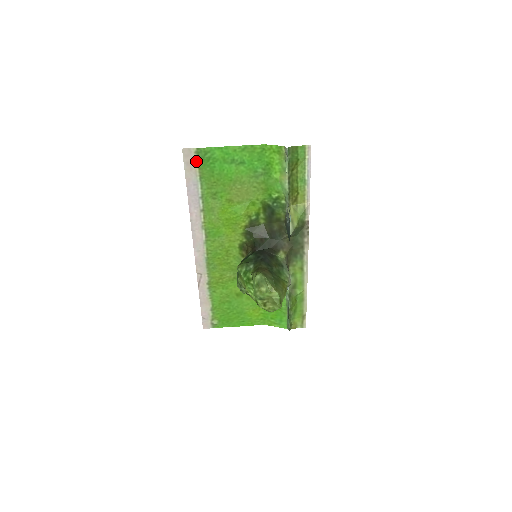
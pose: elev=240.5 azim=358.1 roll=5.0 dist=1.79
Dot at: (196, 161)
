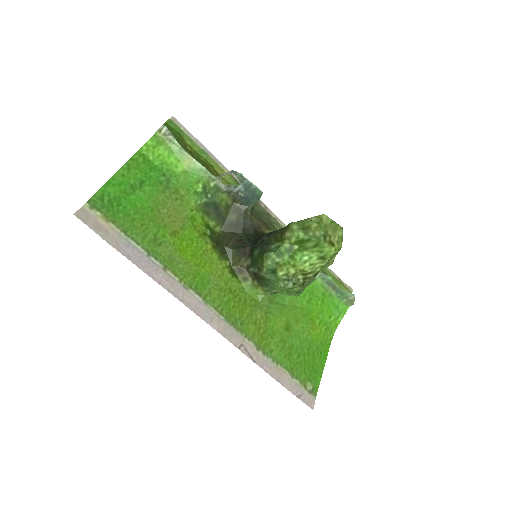
Dot at: (101, 217)
